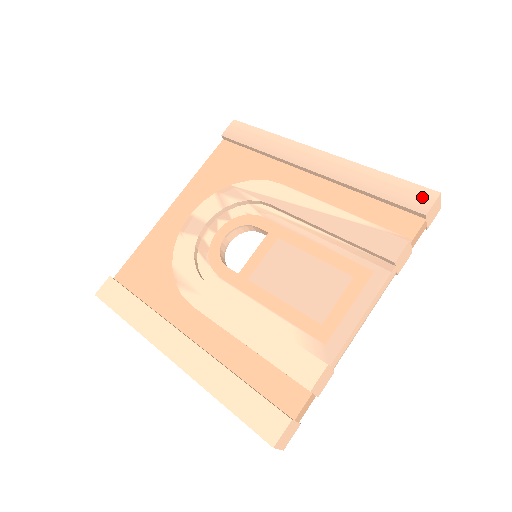
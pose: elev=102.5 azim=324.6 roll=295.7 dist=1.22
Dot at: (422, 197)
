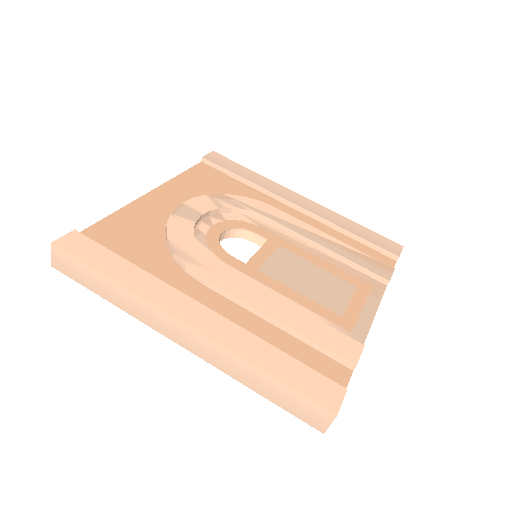
Dot at: (392, 245)
